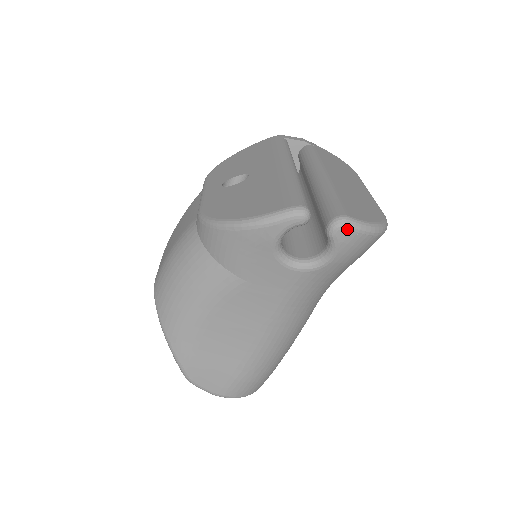
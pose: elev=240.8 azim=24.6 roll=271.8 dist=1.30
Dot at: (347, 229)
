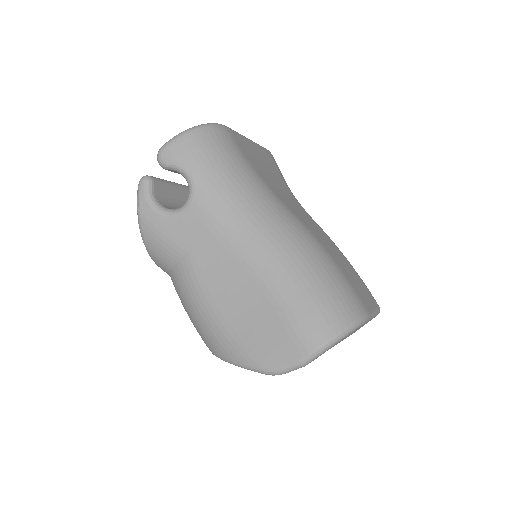
Dot at: (163, 151)
